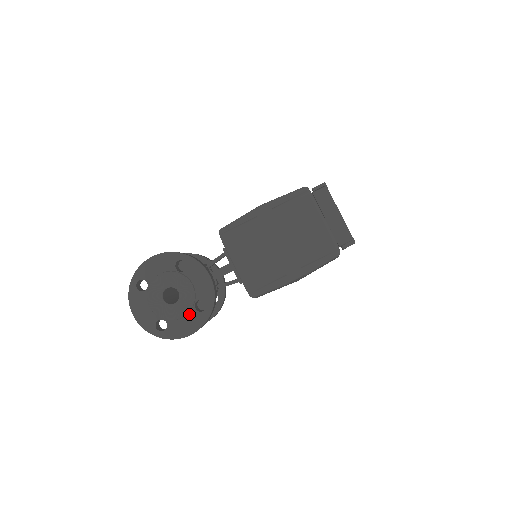
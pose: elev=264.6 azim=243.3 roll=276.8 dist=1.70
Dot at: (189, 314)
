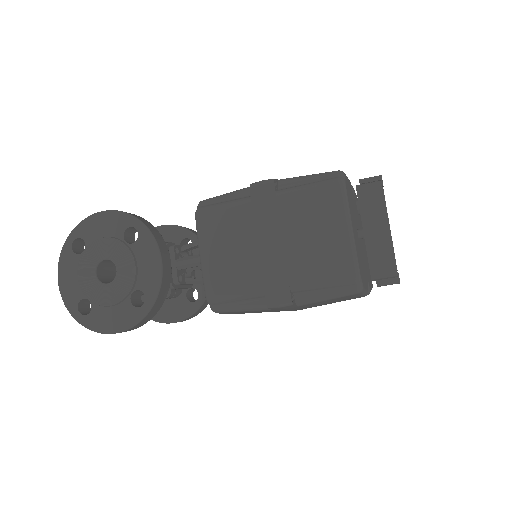
Dot at: (121, 304)
